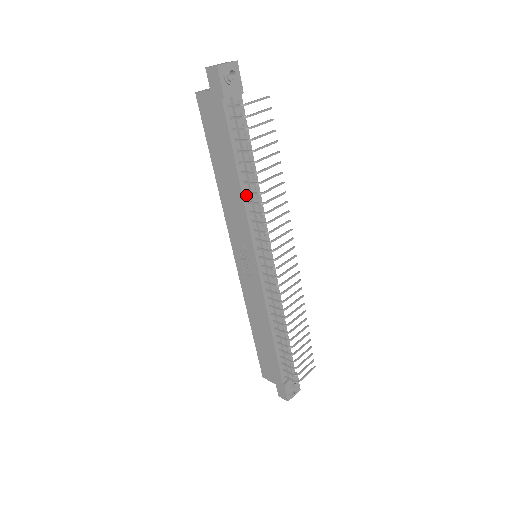
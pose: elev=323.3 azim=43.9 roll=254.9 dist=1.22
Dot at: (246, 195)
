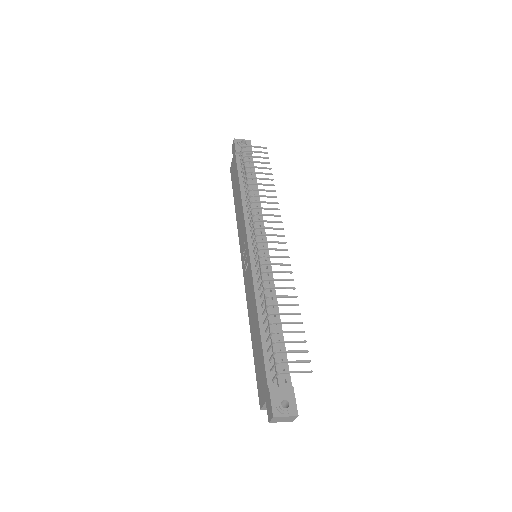
Dot at: (246, 203)
